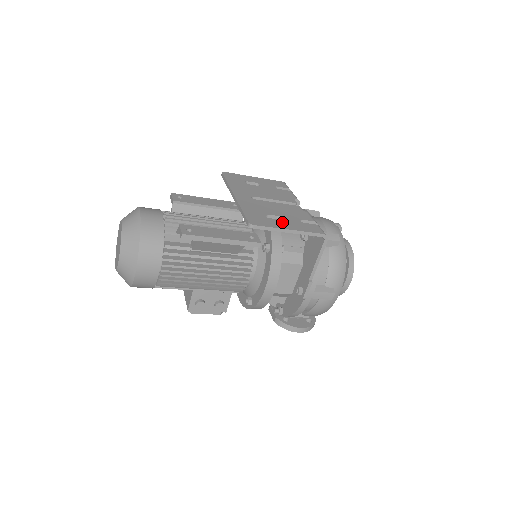
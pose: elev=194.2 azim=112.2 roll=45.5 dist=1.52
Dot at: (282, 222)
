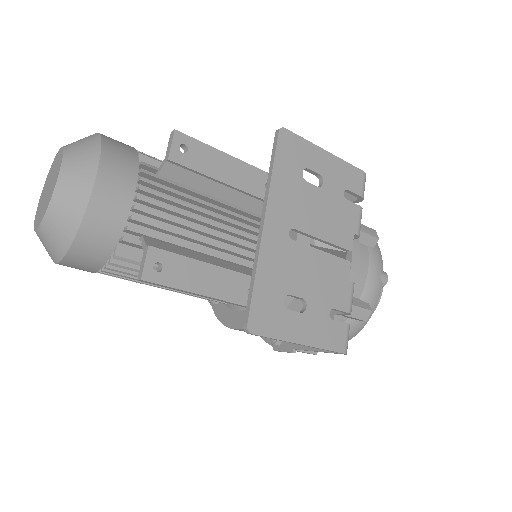
Dot at: (300, 320)
